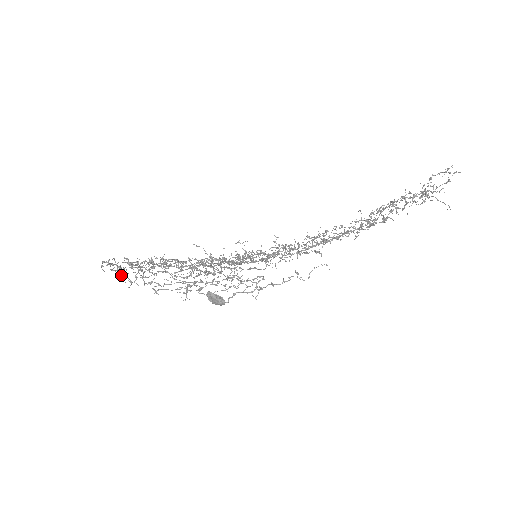
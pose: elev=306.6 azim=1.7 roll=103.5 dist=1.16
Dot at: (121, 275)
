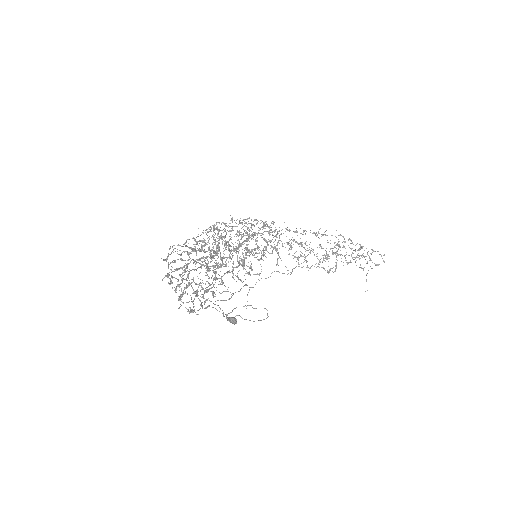
Dot at: (176, 292)
